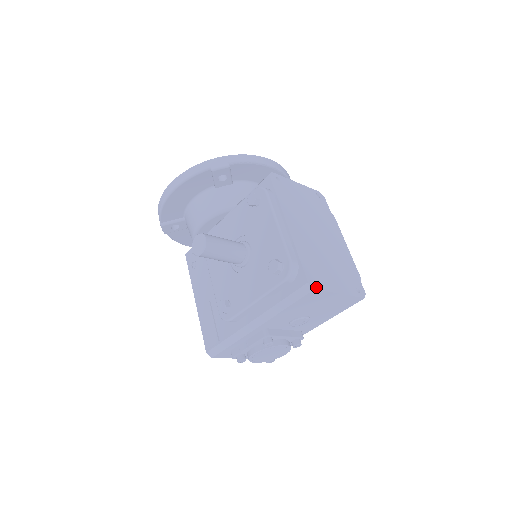
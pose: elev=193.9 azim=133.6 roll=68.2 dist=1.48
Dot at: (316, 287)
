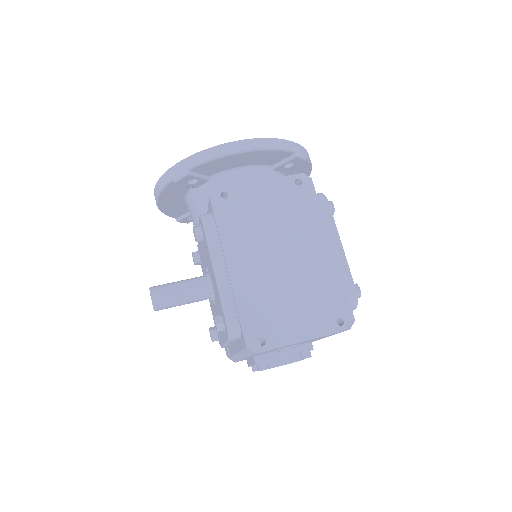
Dot at: (259, 349)
